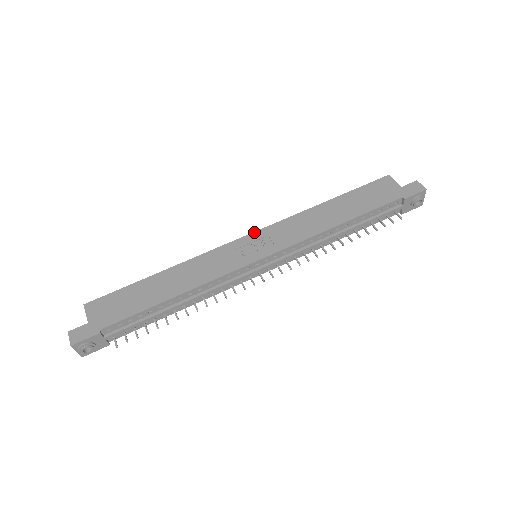
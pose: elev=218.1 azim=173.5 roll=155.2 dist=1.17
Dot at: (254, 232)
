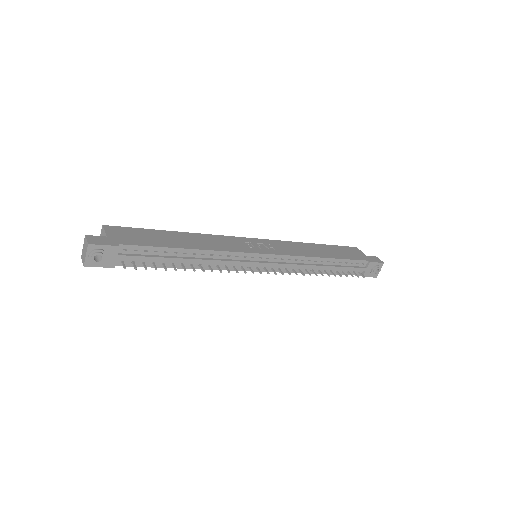
Dot at: occluded
